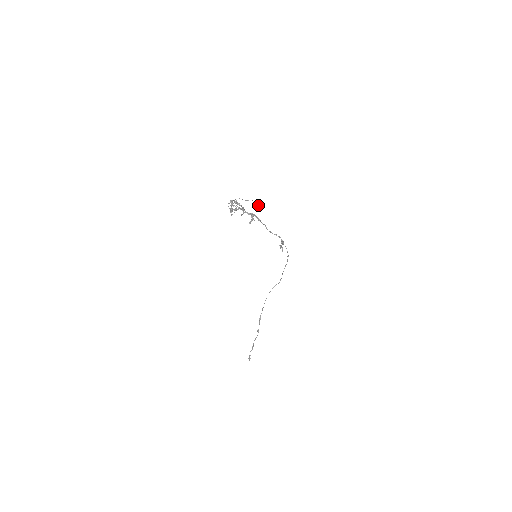
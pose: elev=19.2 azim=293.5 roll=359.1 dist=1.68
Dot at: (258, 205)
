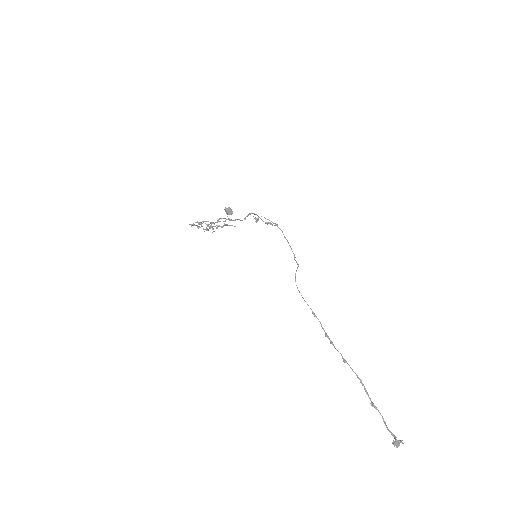
Dot at: (226, 213)
